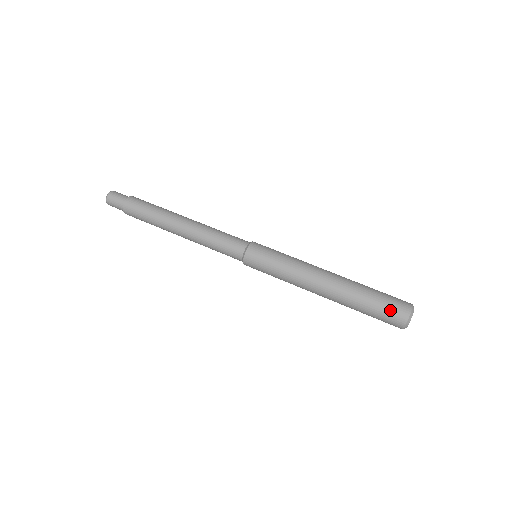
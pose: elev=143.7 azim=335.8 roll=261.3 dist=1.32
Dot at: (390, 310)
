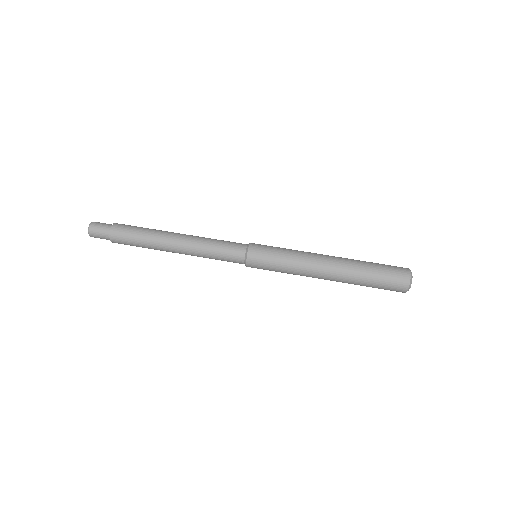
Dot at: (392, 278)
